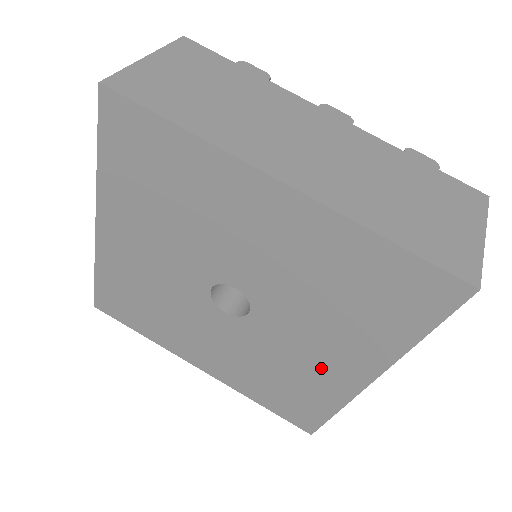
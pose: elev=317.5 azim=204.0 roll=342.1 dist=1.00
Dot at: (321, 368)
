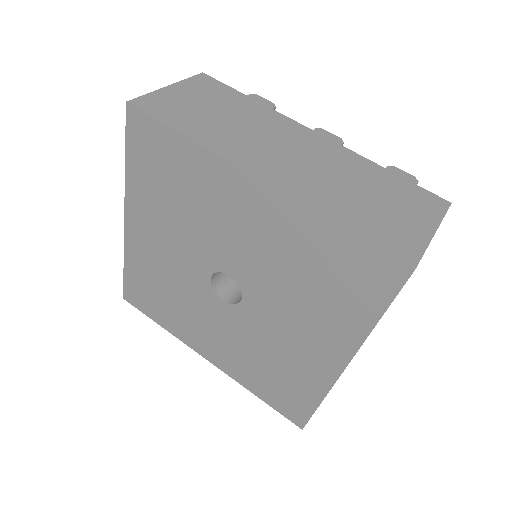
Dot at: (303, 355)
